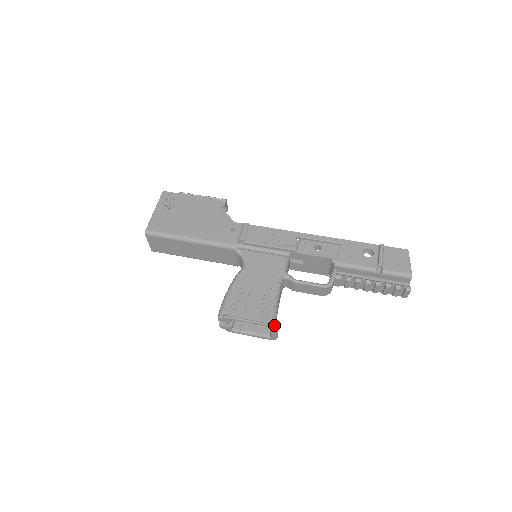
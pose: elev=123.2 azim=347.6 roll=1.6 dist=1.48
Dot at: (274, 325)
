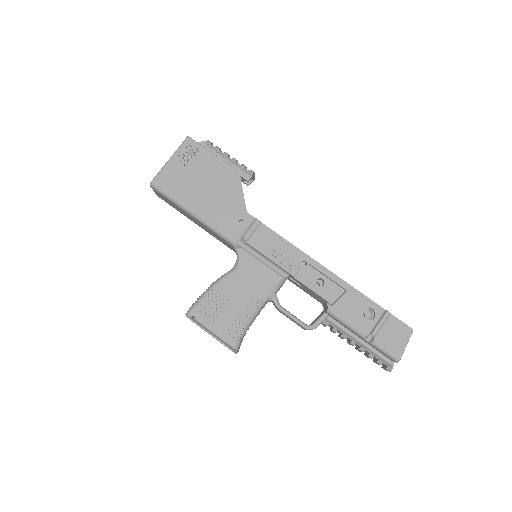
Dot at: (234, 349)
